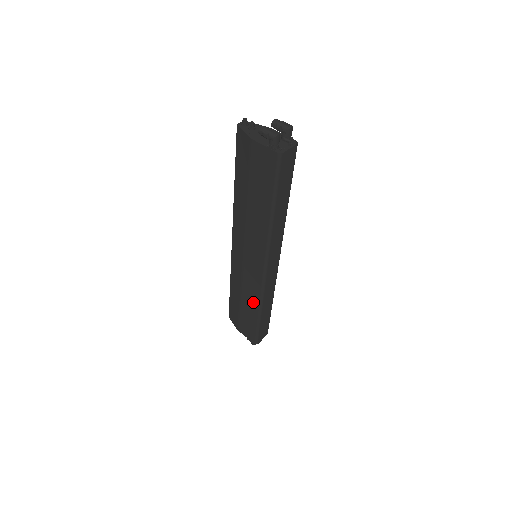
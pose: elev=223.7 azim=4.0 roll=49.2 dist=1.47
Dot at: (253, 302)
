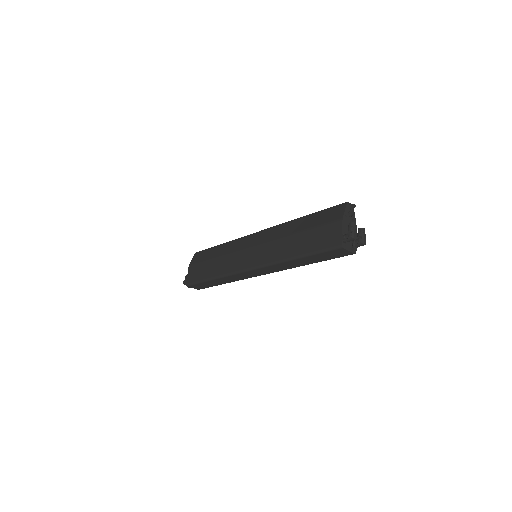
Dot at: (219, 270)
